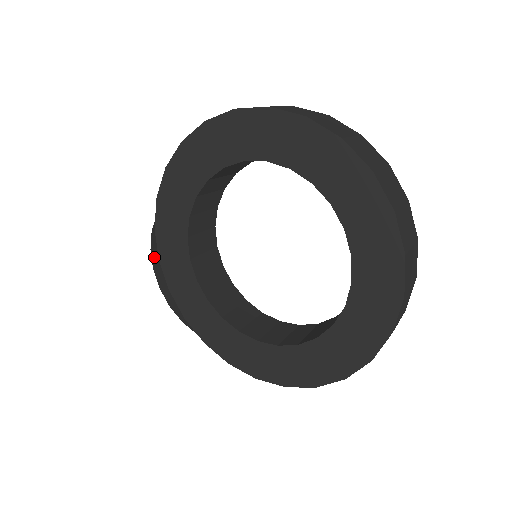
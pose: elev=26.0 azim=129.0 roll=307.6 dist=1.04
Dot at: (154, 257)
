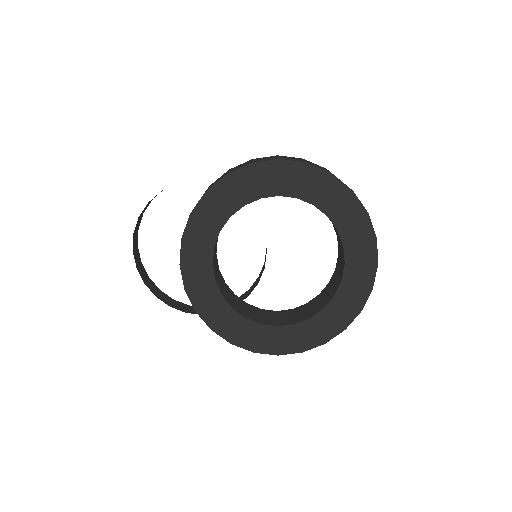
Dot at: (137, 223)
